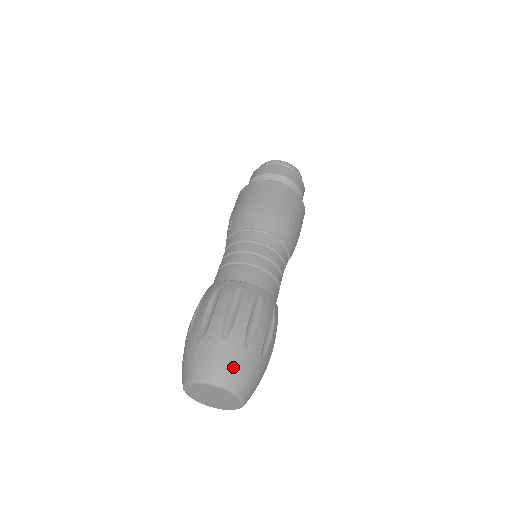
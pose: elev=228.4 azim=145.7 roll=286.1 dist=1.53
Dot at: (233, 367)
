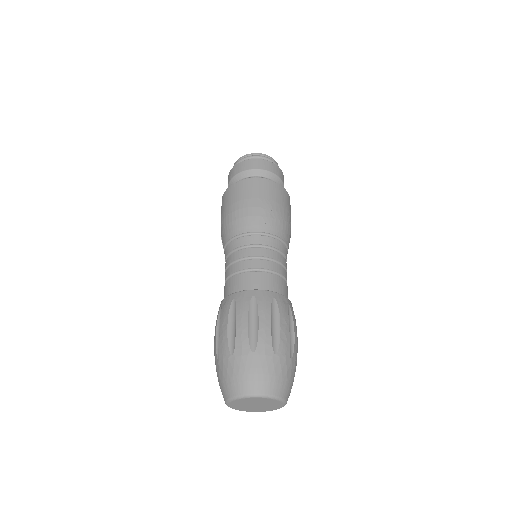
Dot at: (249, 375)
